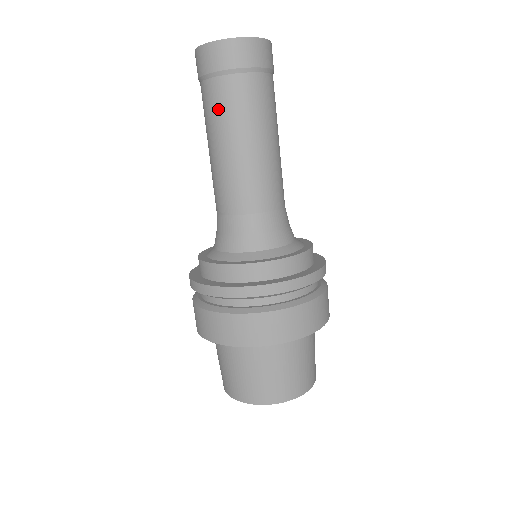
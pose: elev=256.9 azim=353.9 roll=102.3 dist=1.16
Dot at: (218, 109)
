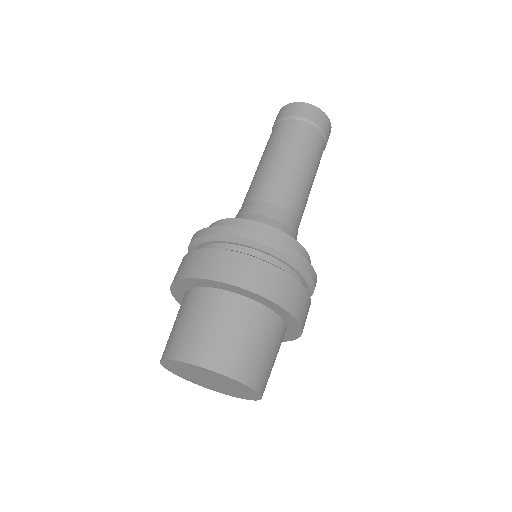
Dot at: (277, 137)
